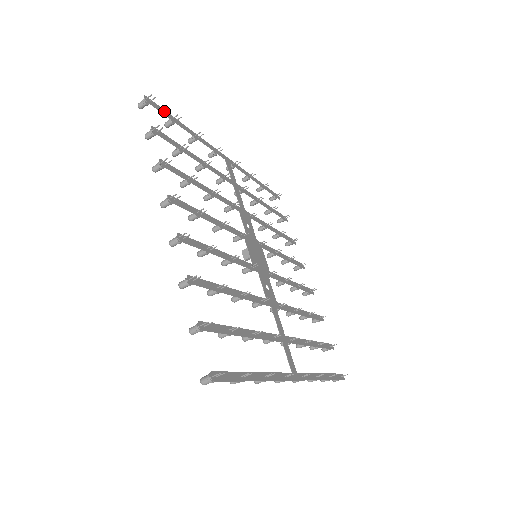
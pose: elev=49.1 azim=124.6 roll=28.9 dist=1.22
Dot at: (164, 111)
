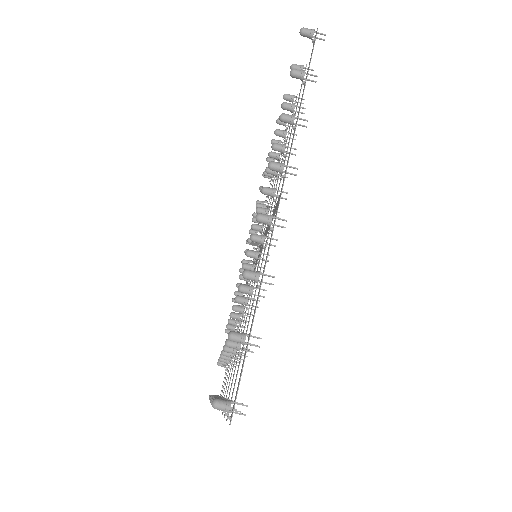
Dot at: occluded
